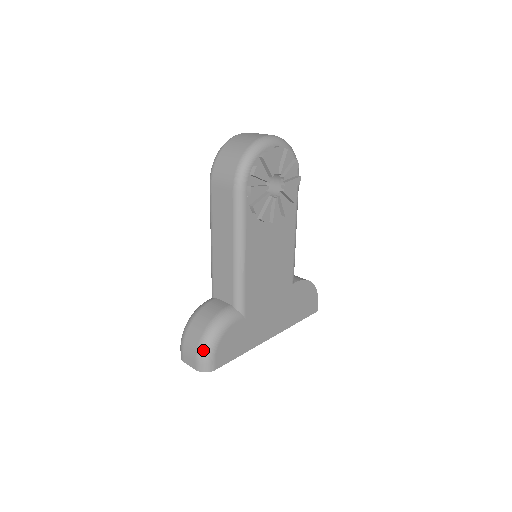
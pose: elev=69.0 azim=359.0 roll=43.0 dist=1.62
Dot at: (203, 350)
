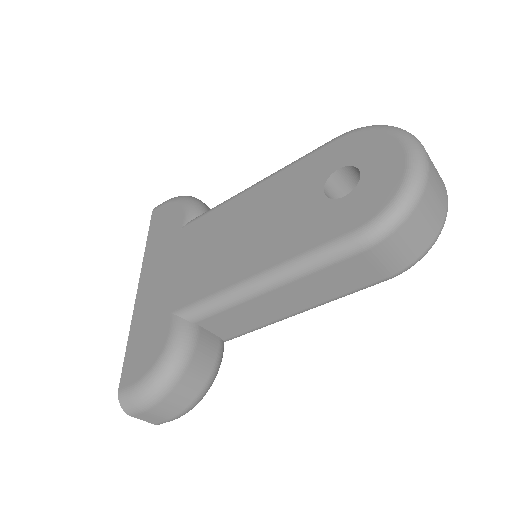
Dot at: occluded
